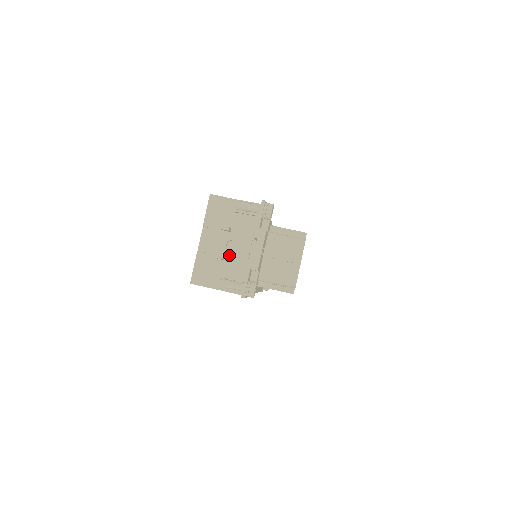
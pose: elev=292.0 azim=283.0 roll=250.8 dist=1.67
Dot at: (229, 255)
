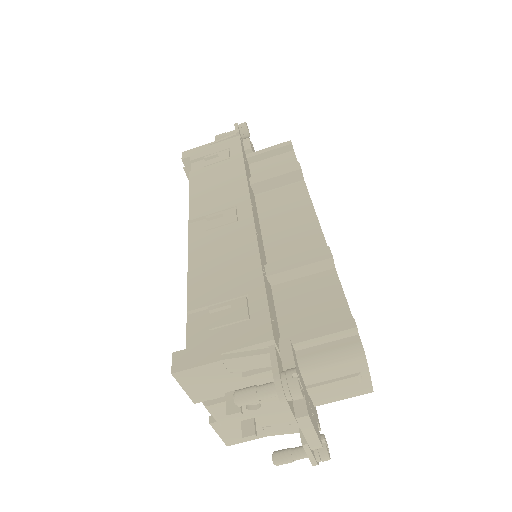
Dot at: (259, 414)
